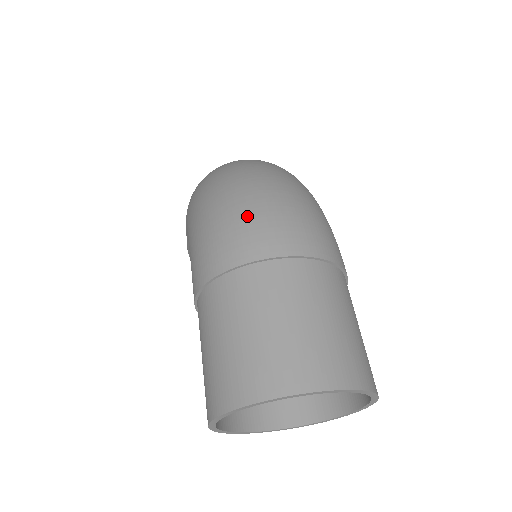
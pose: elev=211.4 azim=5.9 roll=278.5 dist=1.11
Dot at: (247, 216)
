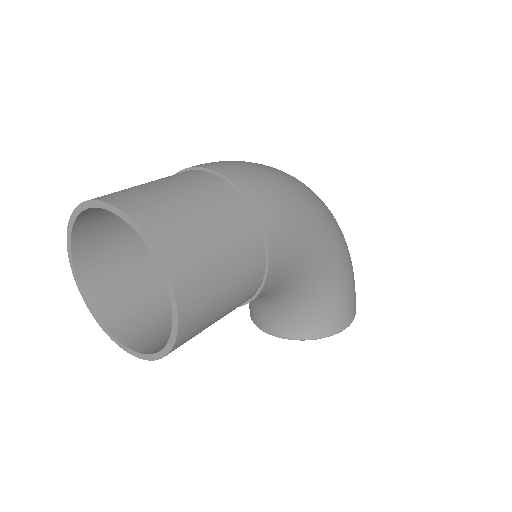
Dot at: occluded
